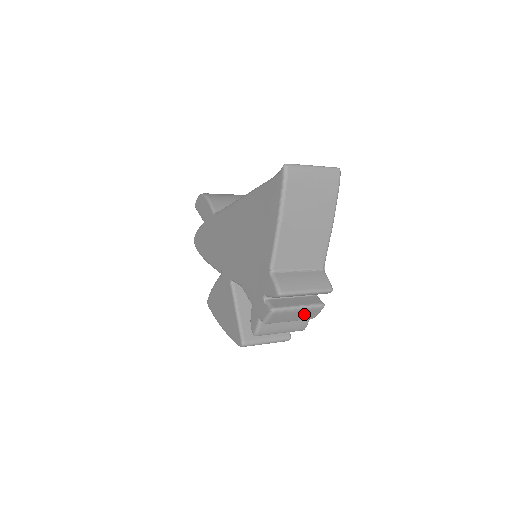
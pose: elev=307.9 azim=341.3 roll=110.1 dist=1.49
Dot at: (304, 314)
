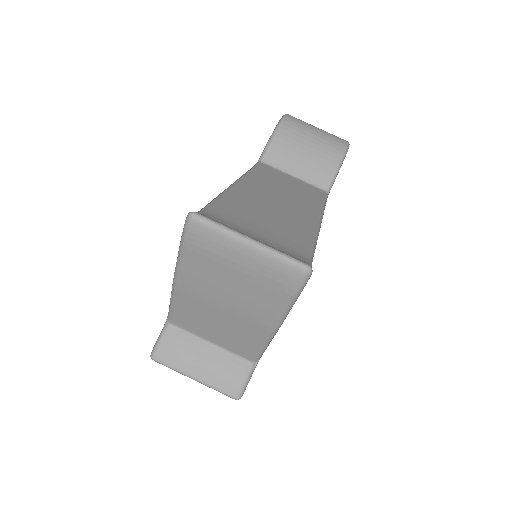
Dot at: occluded
